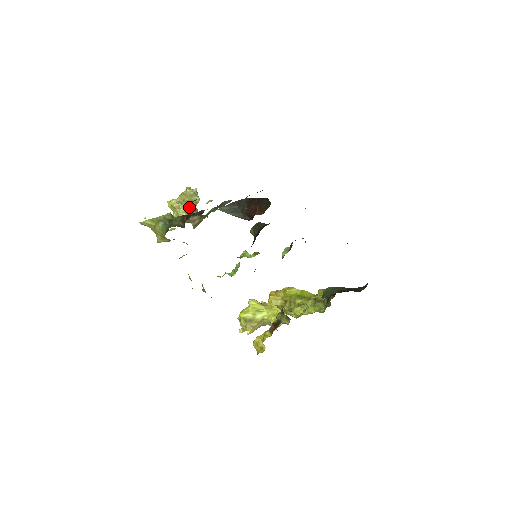
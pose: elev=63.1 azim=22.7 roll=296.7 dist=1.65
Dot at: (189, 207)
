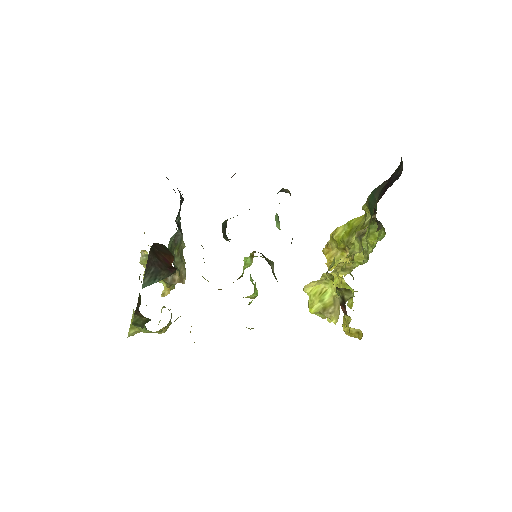
Dot at: occluded
